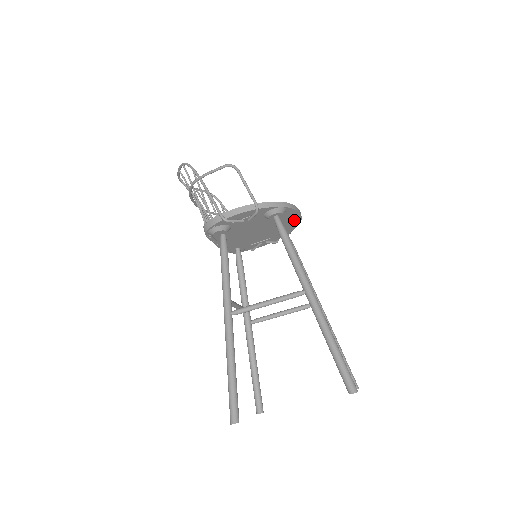
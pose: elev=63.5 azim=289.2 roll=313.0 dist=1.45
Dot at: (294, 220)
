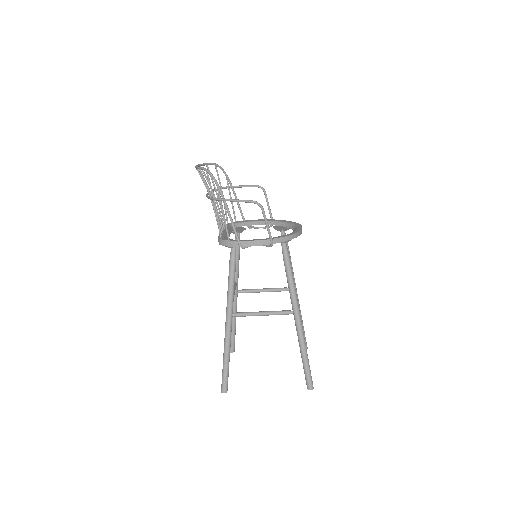
Dot at: occluded
